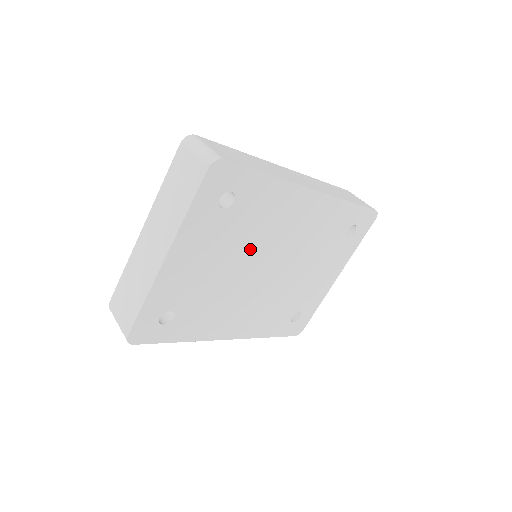
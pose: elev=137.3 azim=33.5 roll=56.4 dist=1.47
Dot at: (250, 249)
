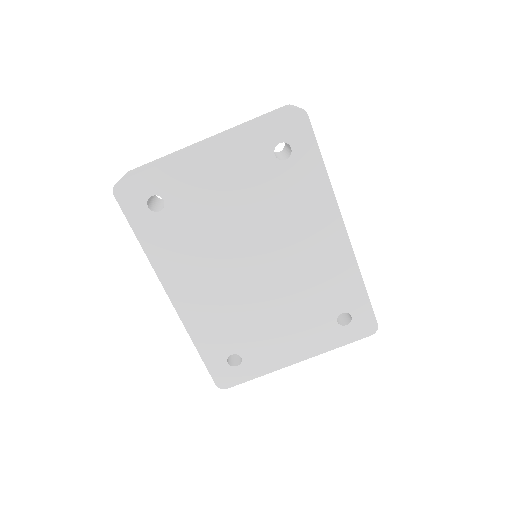
Dot at: (261, 222)
